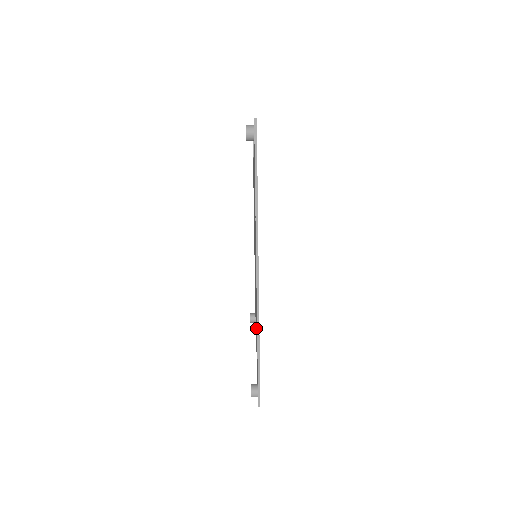
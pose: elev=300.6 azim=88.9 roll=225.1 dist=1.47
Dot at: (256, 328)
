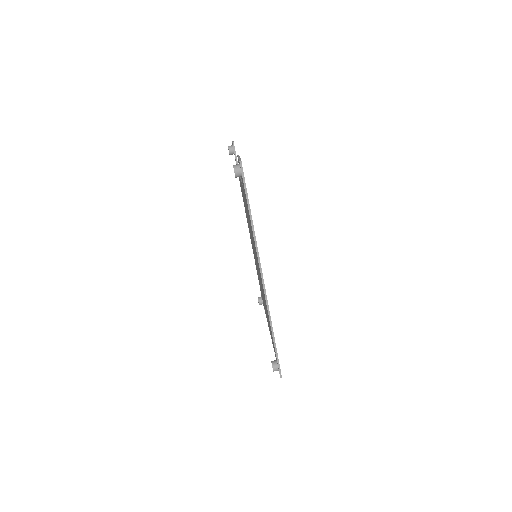
Dot at: occluded
